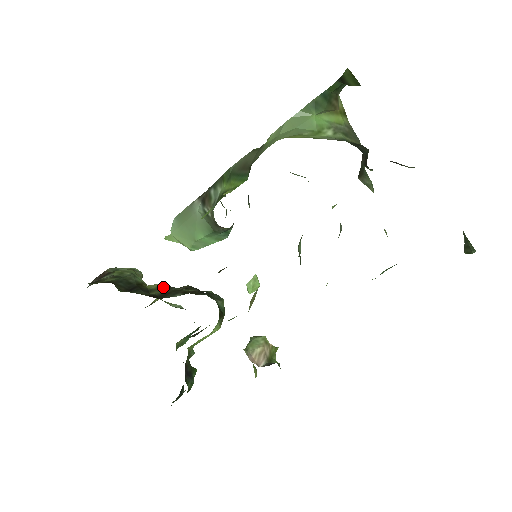
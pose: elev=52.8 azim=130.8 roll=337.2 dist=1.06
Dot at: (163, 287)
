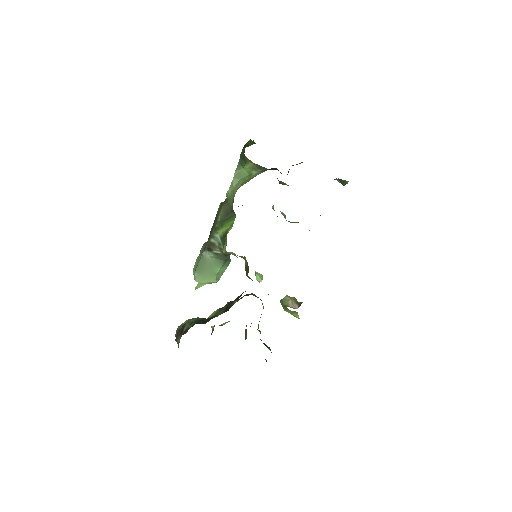
Dot at: (219, 310)
